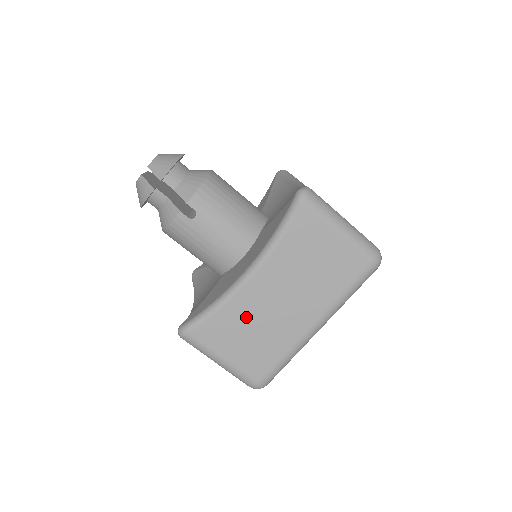
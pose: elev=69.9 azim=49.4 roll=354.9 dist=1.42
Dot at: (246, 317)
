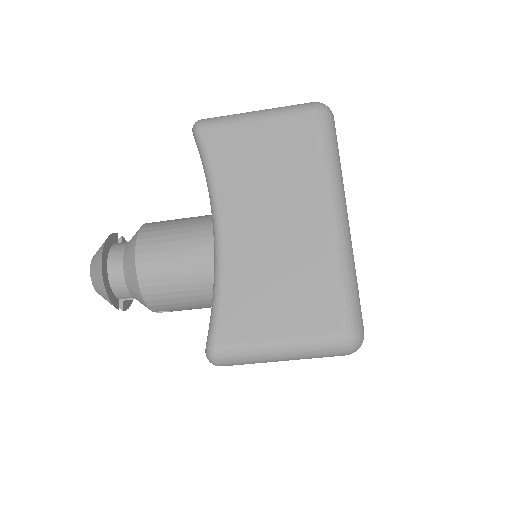
Dot at: occluded
